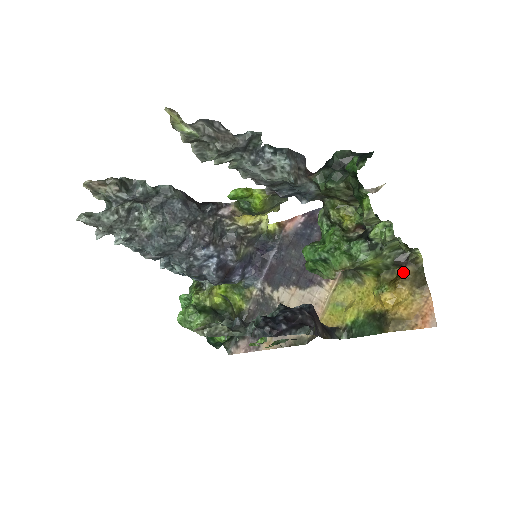
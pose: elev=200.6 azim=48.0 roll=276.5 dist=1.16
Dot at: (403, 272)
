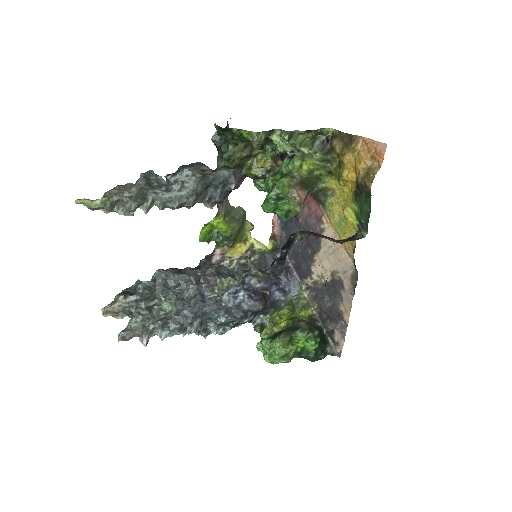
Dot at: (335, 150)
